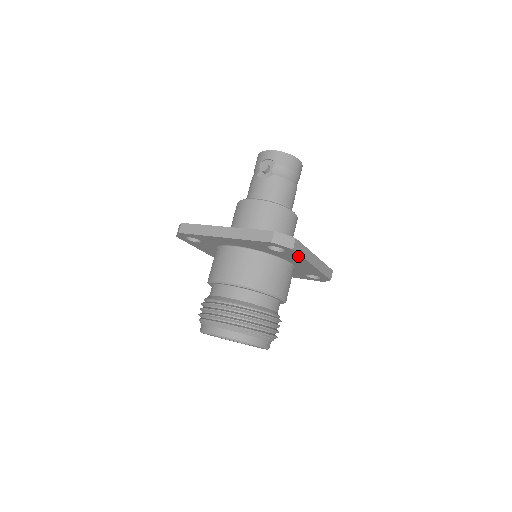
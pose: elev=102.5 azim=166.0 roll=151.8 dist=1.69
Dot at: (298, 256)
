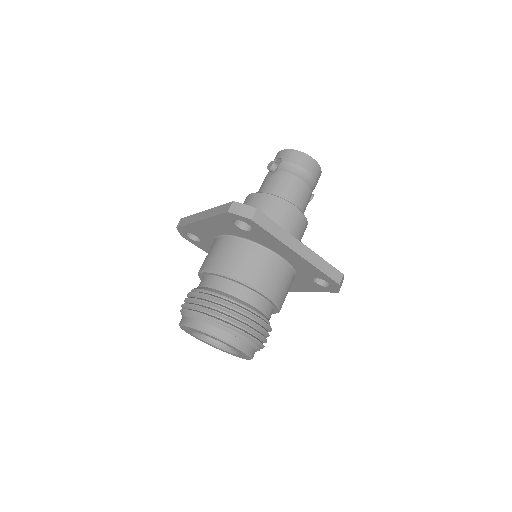
Dot at: (268, 234)
